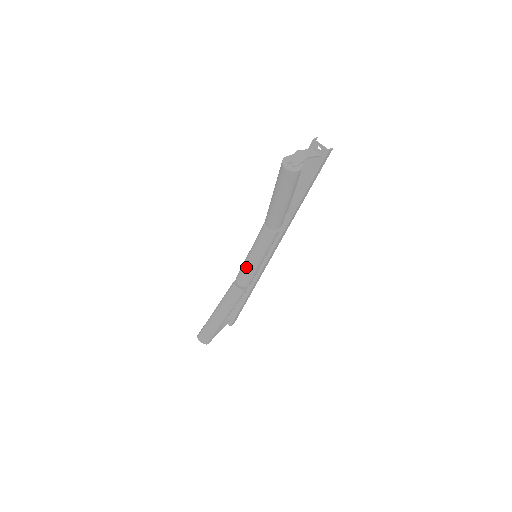
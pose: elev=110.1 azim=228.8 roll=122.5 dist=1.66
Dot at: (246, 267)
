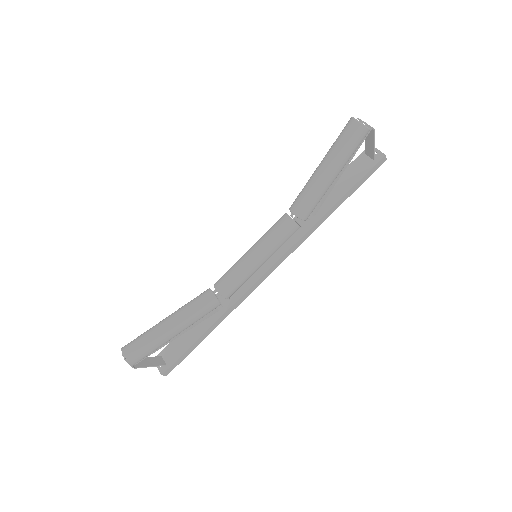
Dot at: (239, 264)
